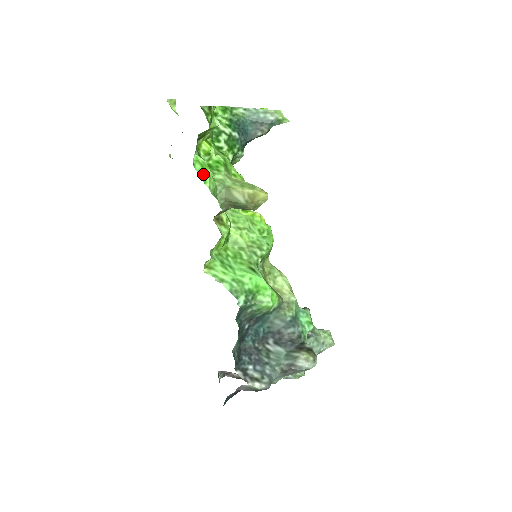
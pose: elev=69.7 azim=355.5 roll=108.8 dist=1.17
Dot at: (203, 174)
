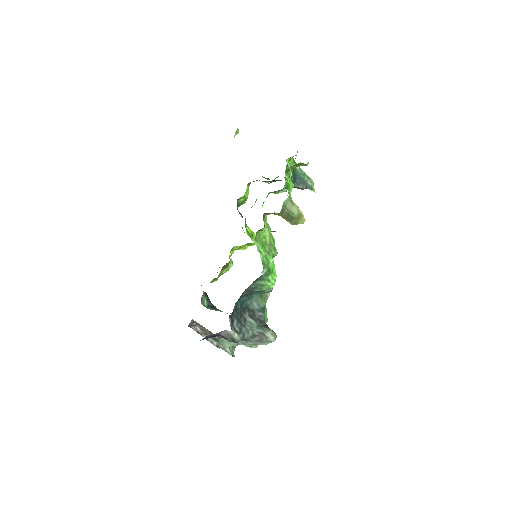
Dot at: (291, 184)
